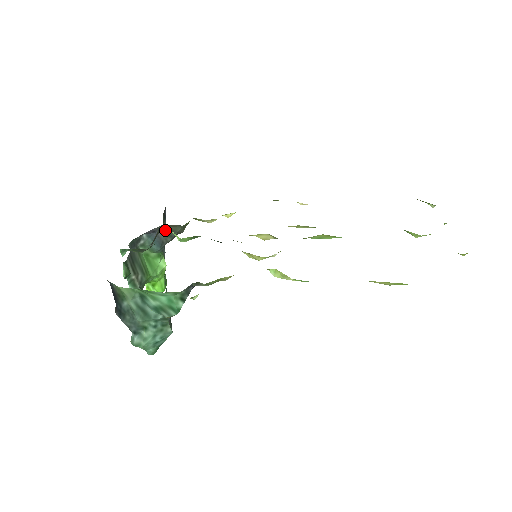
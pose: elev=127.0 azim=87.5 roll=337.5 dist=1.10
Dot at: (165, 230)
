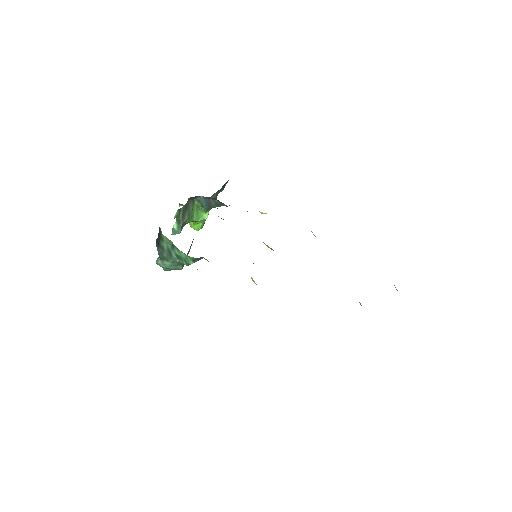
Dot at: (216, 201)
